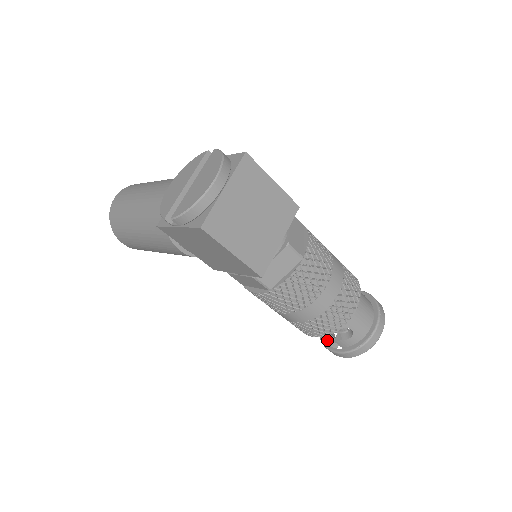
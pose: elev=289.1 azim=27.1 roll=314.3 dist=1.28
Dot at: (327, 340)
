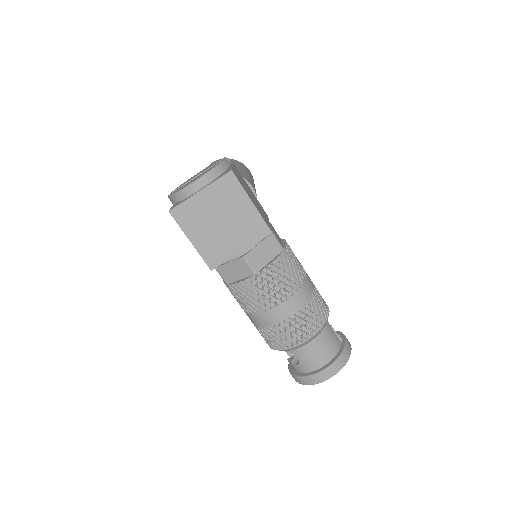
Dot at: (291, 356)
